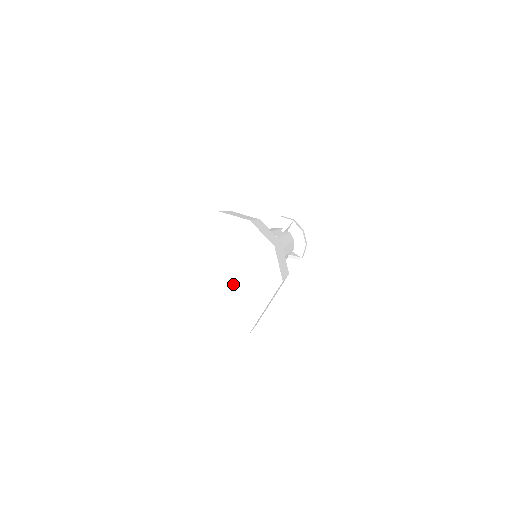
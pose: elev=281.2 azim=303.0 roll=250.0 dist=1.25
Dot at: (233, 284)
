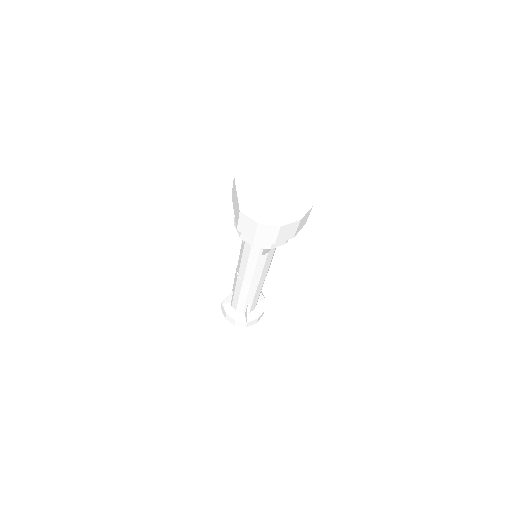
Dot at: (284, 187)
